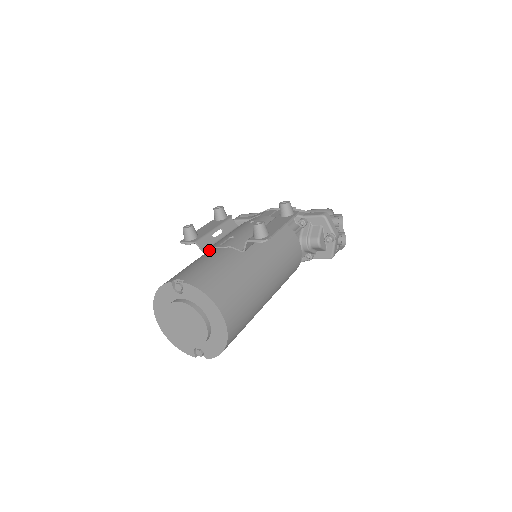
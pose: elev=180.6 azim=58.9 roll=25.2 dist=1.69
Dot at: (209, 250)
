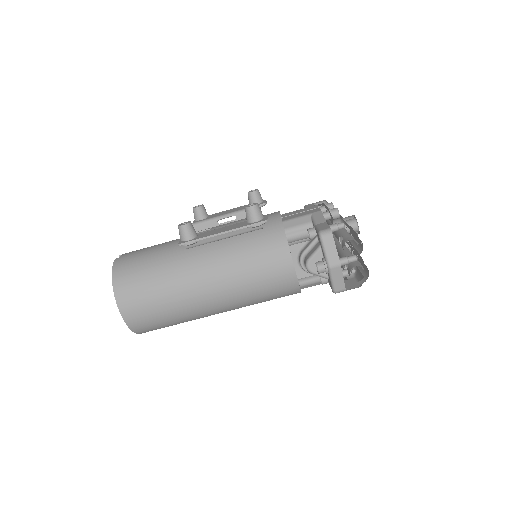
Dot at: occluded
